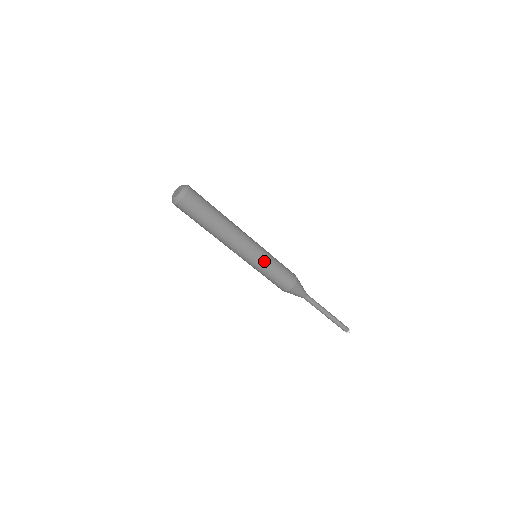
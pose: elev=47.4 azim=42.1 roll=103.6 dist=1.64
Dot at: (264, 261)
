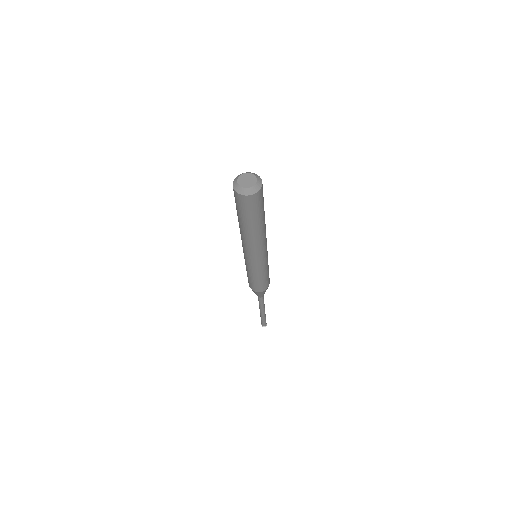
Dot at: (261, 267)
